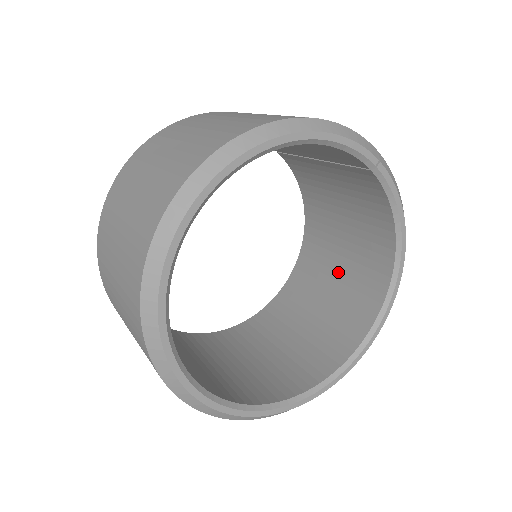
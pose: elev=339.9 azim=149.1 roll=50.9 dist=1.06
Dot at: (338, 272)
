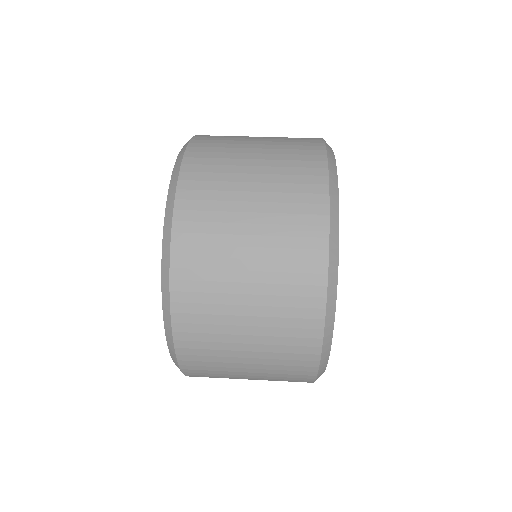
Dot at: occluded
